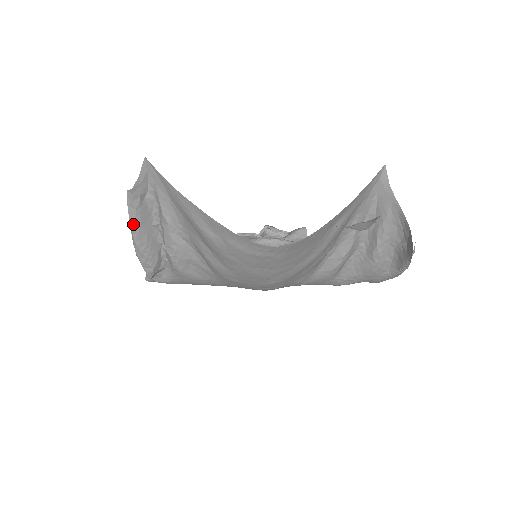
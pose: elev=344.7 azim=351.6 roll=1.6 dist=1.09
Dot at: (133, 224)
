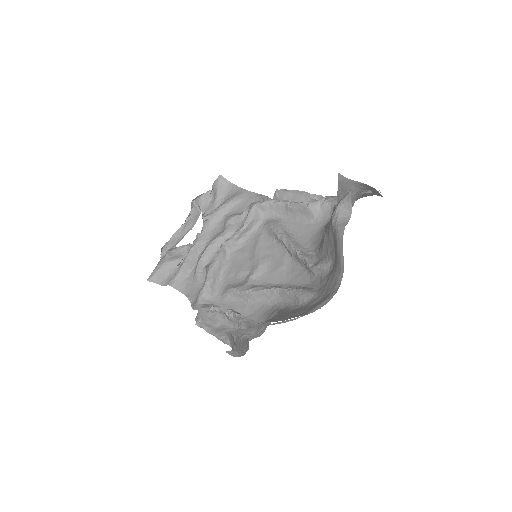
Dot at: (237, 355)
